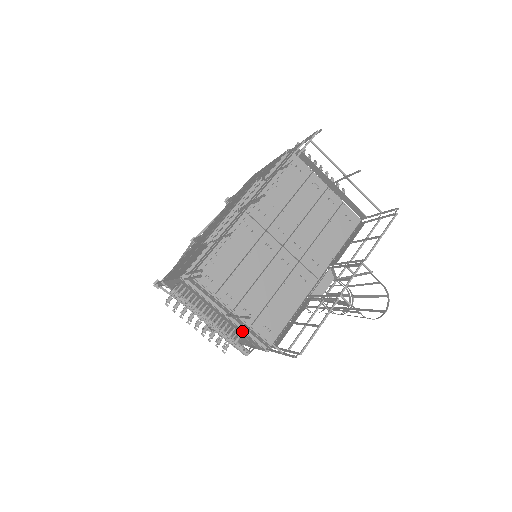
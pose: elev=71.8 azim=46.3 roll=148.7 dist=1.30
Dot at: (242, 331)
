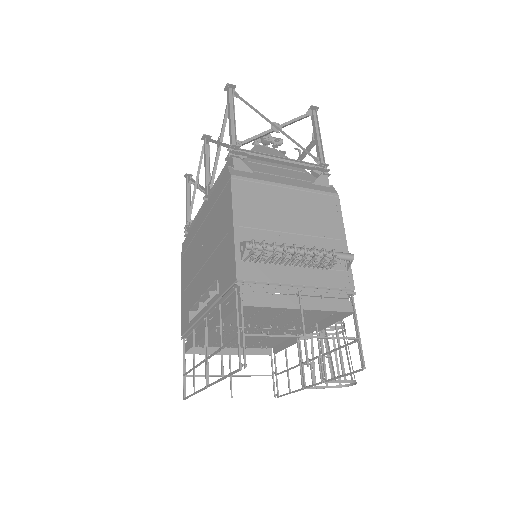
Dot at: occluded
